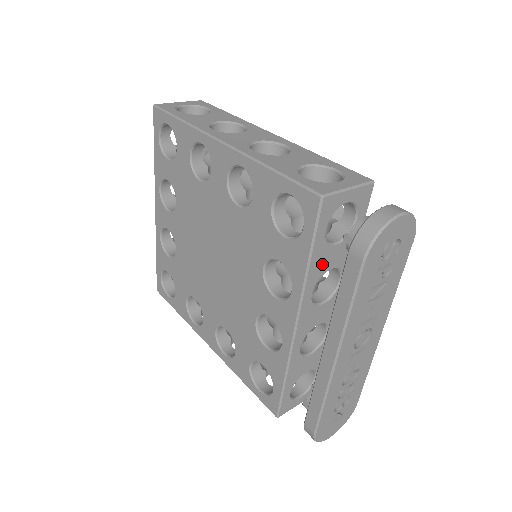
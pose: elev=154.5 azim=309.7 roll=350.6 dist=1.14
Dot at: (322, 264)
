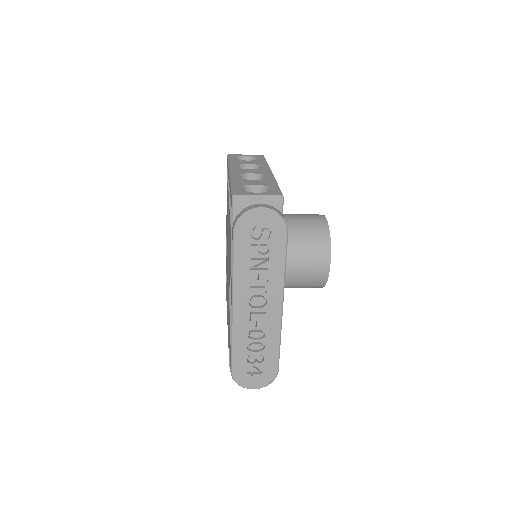
Dot at: occluded
